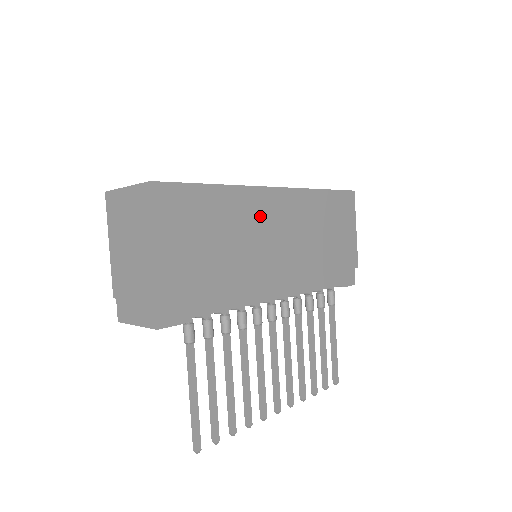
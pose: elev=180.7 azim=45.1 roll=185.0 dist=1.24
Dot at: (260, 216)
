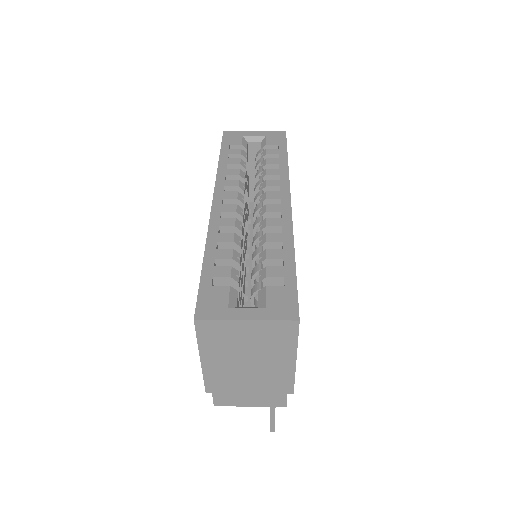
Dot at: occluded
